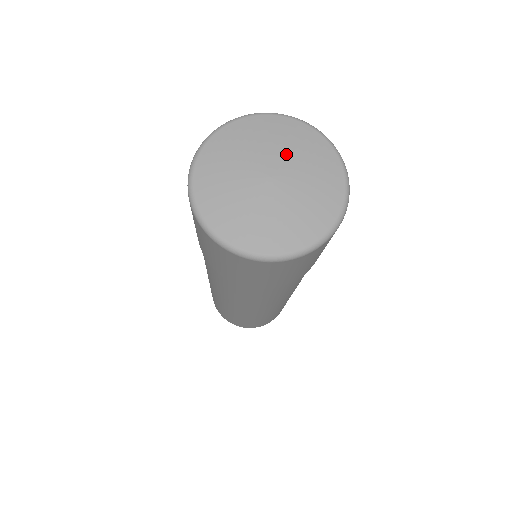
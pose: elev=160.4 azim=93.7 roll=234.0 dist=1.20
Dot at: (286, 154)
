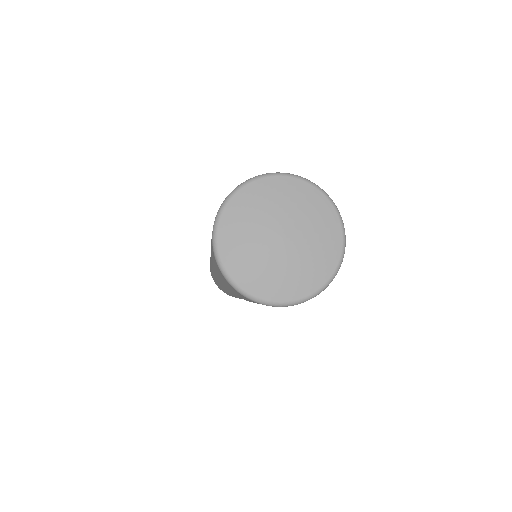
Dot at: (285, 212)
